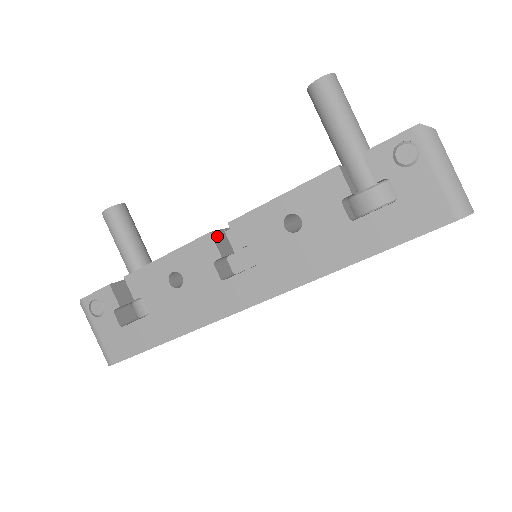
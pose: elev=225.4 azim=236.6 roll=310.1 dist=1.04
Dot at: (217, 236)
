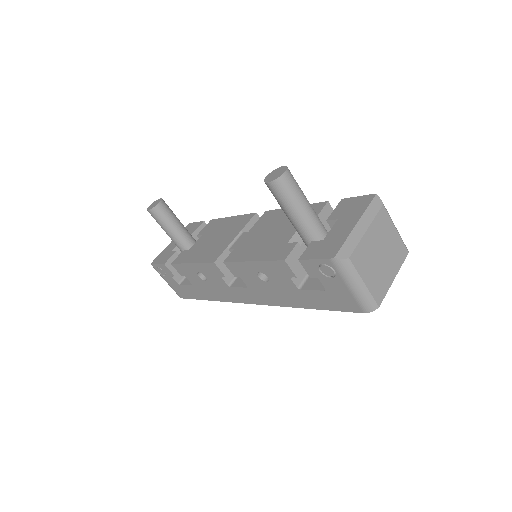
Dot at: (221, 260)
